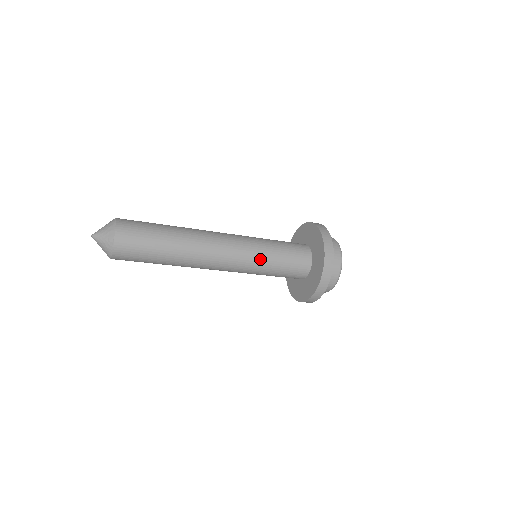
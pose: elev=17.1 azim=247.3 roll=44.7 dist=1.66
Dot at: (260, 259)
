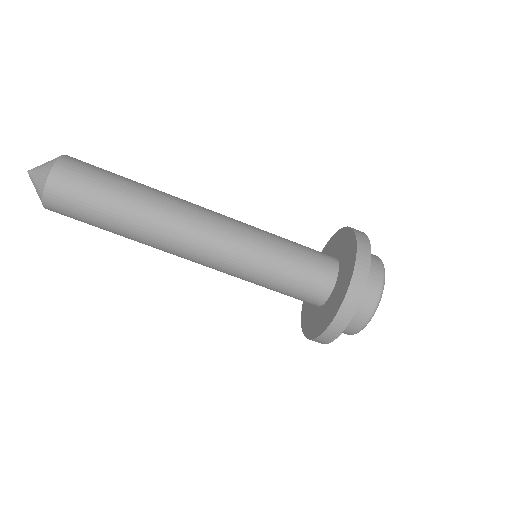
Dot at: (262, 231)
